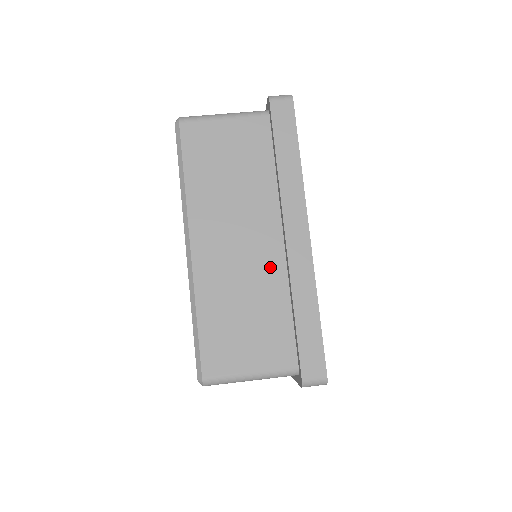
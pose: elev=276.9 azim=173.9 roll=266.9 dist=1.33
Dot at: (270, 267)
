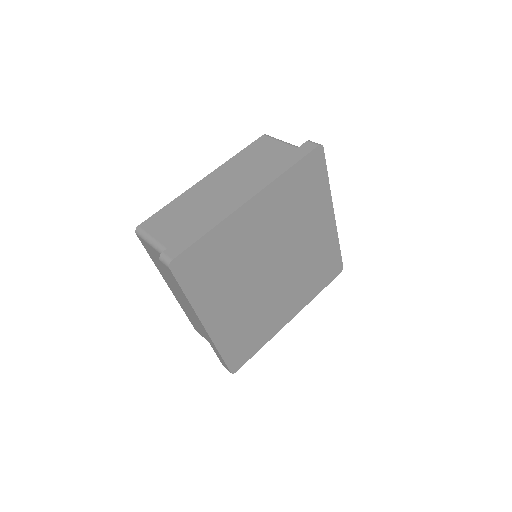
Dot at: occluded
